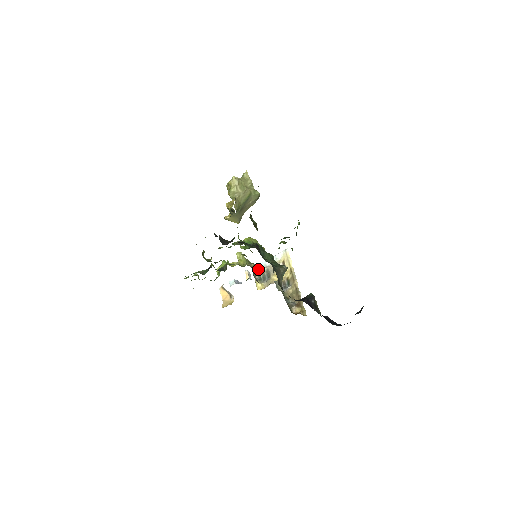
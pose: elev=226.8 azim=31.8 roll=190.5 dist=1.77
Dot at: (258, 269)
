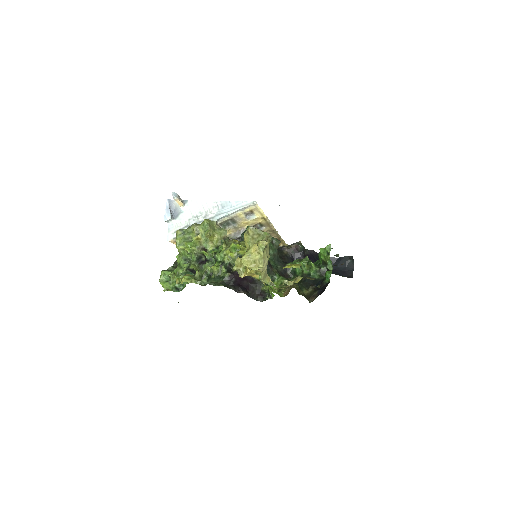
Dot at: (218, 220)
